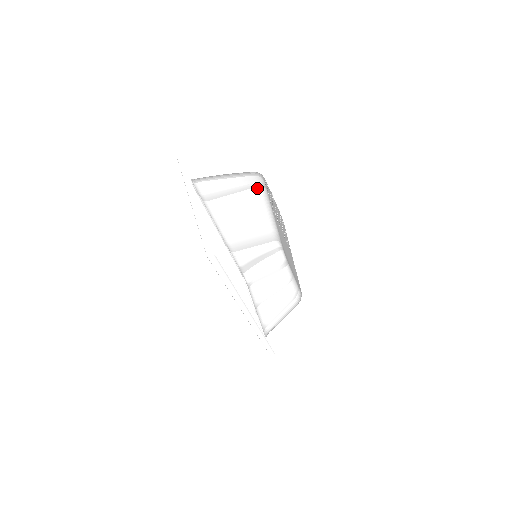
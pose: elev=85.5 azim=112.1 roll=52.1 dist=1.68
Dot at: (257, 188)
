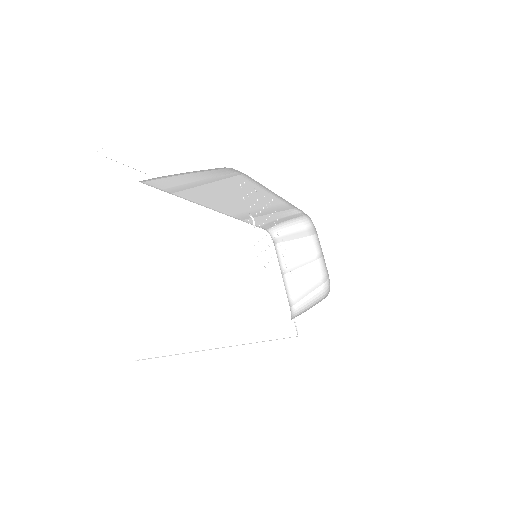
Dot at: (241, 175)
